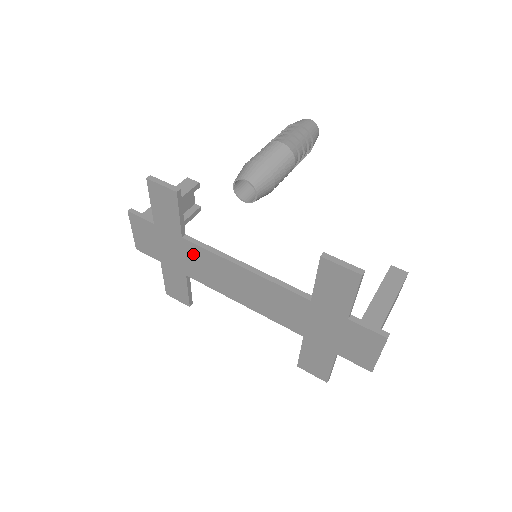
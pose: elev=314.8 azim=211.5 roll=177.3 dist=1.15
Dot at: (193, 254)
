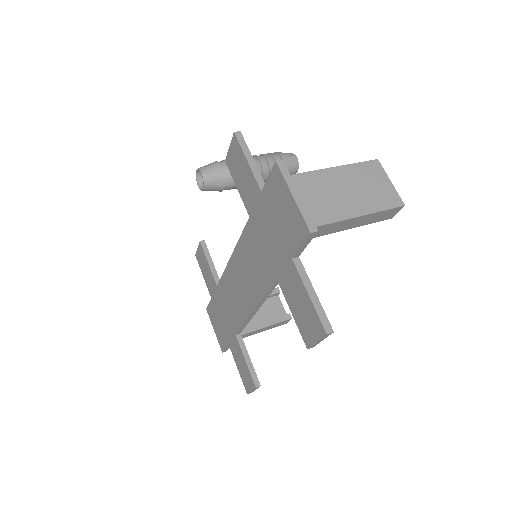
Dot at: (224, 295)
